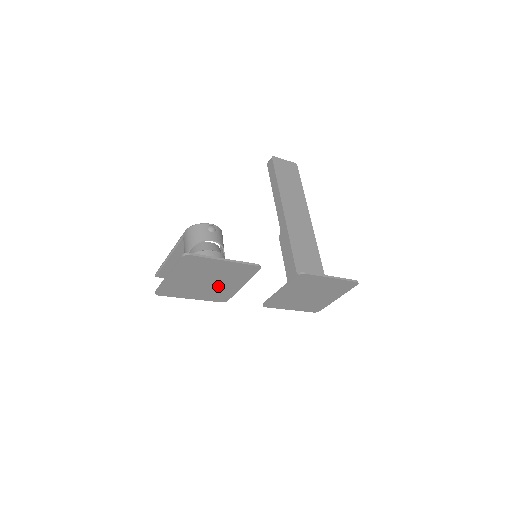
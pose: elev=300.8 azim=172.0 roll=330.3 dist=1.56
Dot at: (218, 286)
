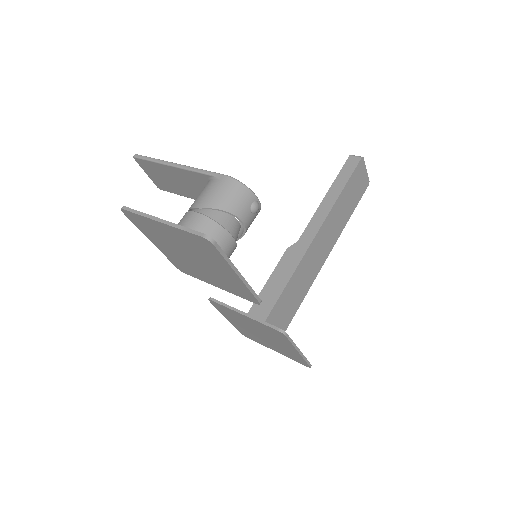
Dot at: (195, 266)
